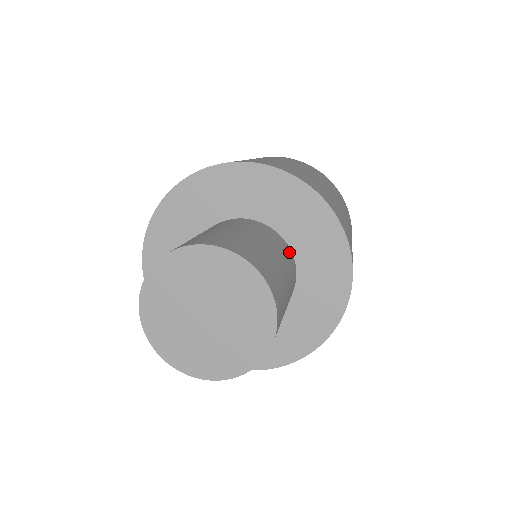
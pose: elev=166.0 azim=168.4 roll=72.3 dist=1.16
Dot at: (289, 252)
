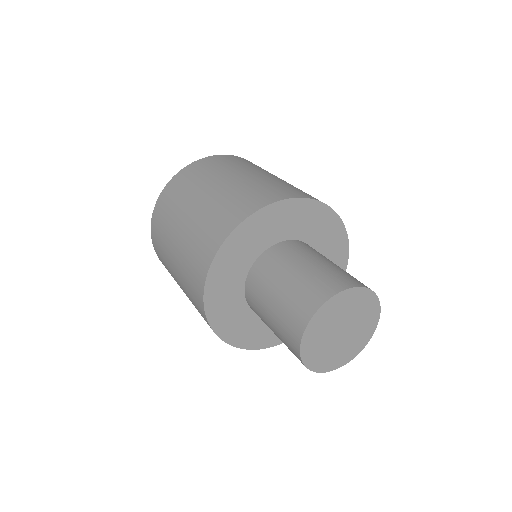
Dot at: occluded
